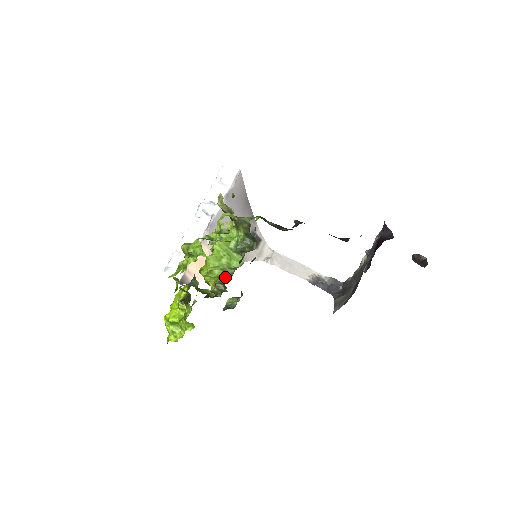
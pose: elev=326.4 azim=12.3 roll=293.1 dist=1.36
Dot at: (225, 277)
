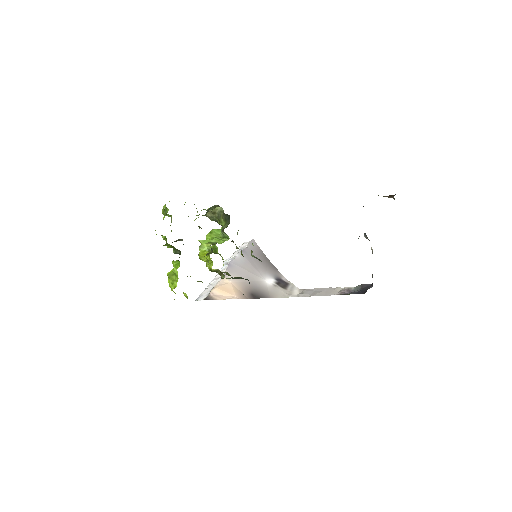
Dot at: occluded
